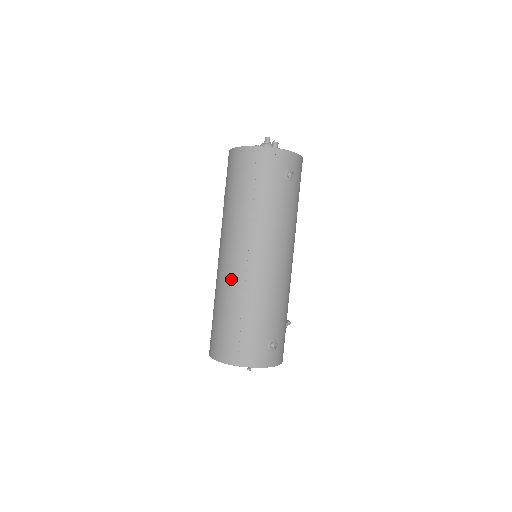
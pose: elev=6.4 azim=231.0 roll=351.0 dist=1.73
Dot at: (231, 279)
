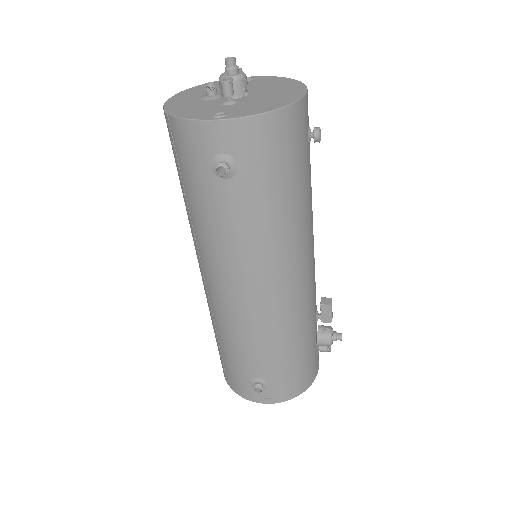
Dot at: occluded
